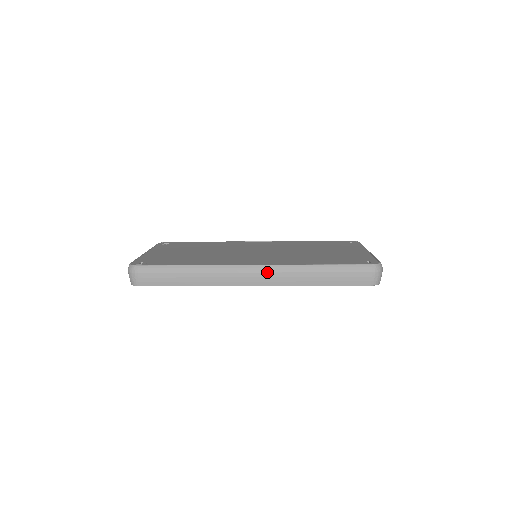
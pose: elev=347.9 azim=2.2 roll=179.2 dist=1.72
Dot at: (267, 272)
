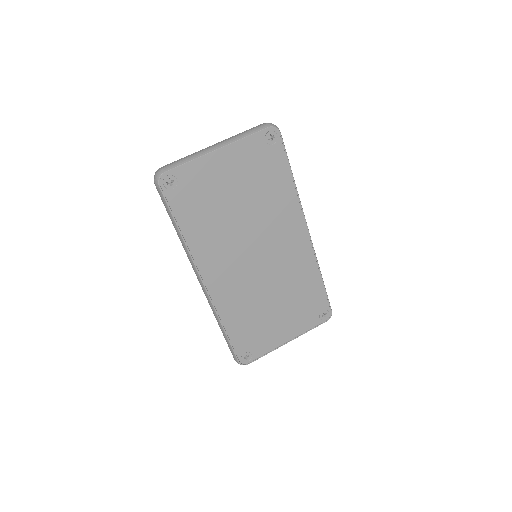
Dot at: (204, 293)
